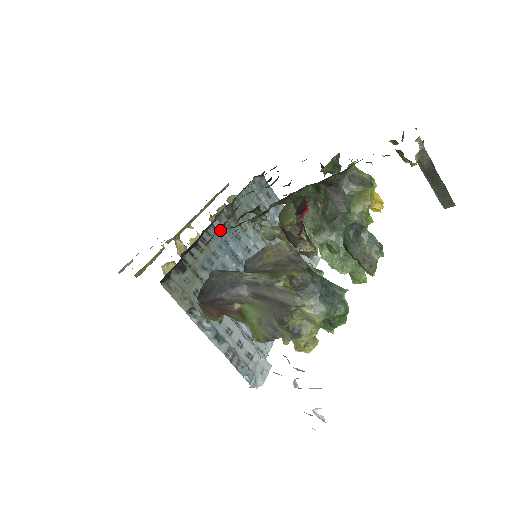
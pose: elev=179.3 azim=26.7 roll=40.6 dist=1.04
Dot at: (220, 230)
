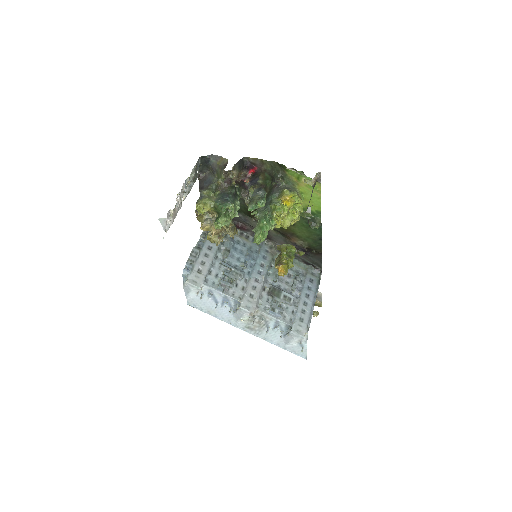
Dot at: (260, 246)
